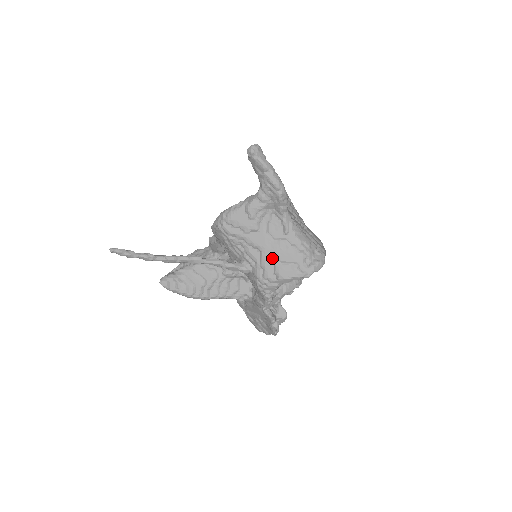
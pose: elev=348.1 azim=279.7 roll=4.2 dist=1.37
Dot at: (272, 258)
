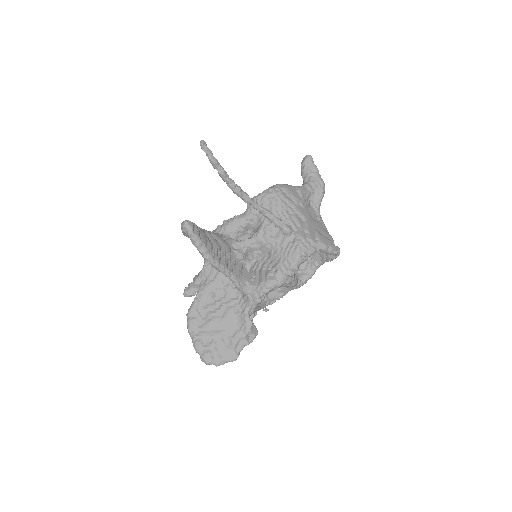
Dot at: (313, 228)
